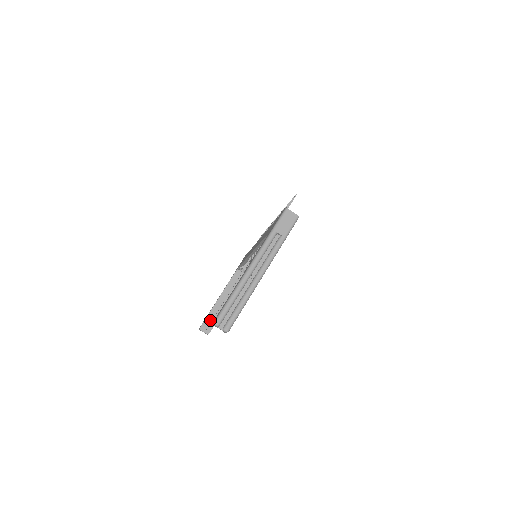
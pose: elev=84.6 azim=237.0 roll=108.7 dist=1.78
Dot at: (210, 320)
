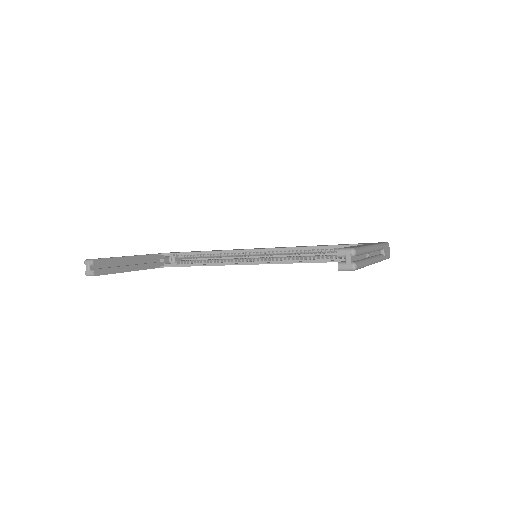
Dot at: (105, 265)
